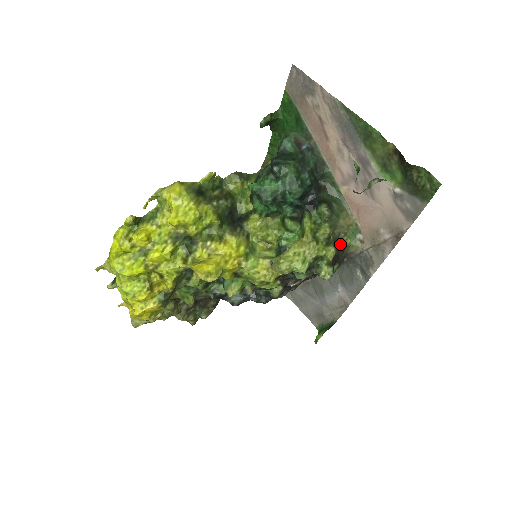
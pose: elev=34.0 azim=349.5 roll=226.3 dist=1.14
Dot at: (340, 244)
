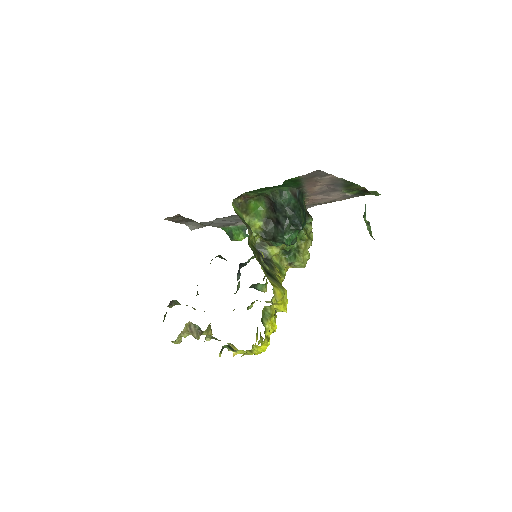
Dot at: occluded
